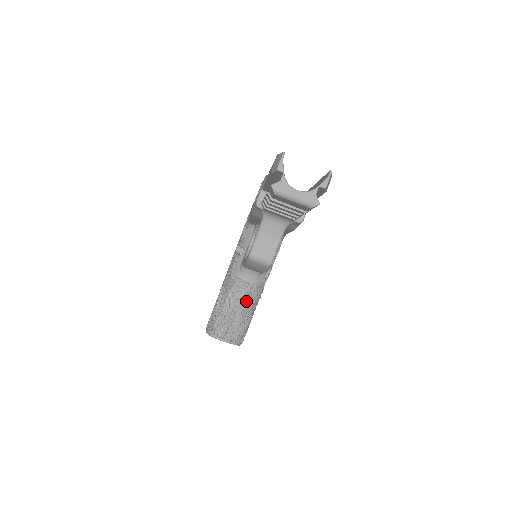
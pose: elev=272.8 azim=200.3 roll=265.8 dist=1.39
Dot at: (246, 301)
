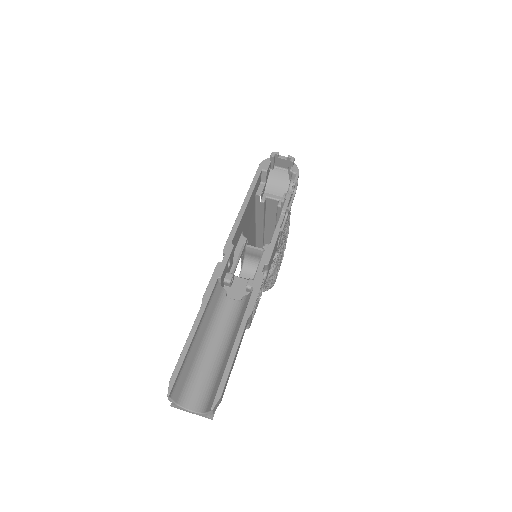
Dot at: occluded
